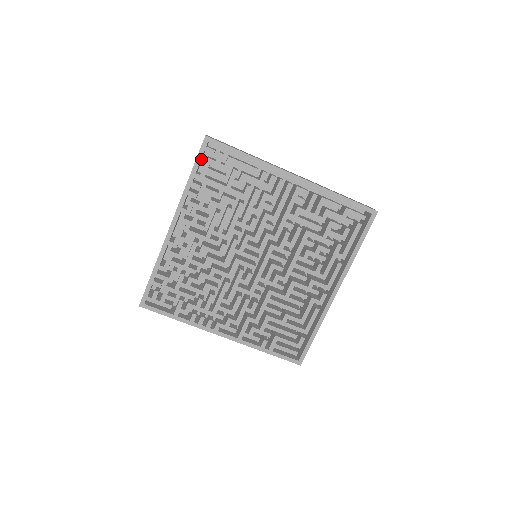
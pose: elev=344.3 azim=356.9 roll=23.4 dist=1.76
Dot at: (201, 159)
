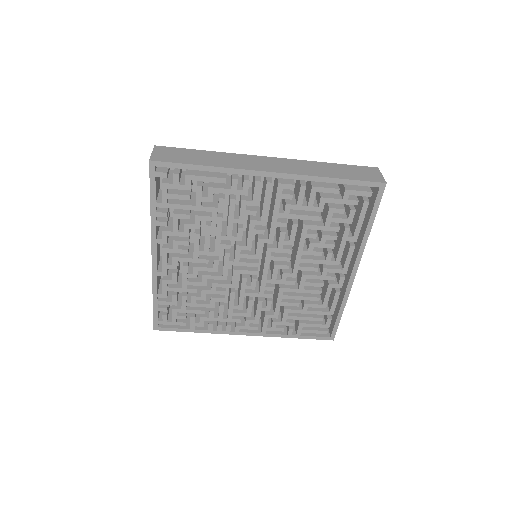
Dot at: (156, 182)
